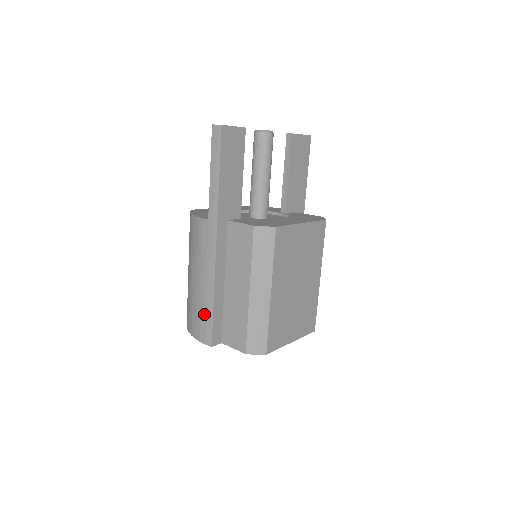
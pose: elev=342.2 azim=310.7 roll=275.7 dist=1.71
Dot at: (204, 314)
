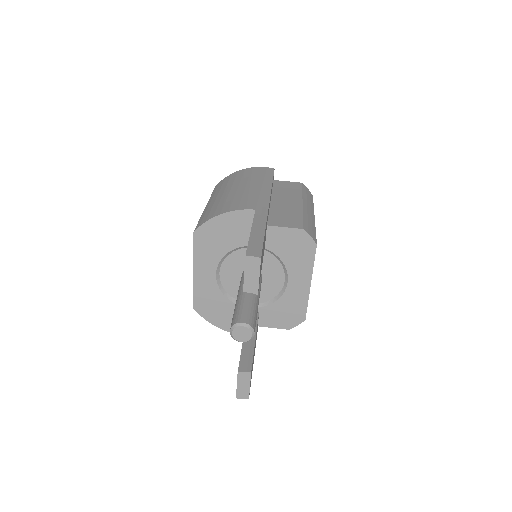
Dot at: occluded
